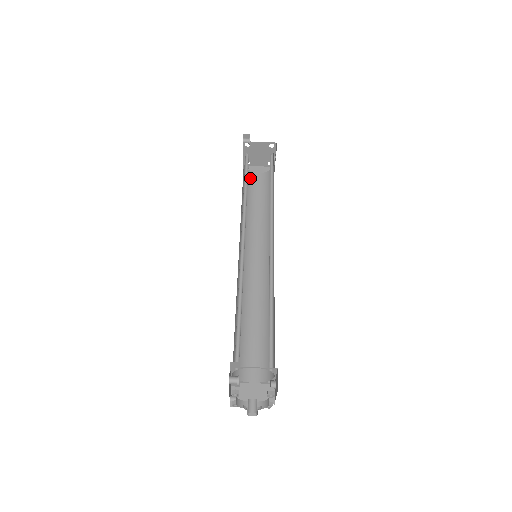
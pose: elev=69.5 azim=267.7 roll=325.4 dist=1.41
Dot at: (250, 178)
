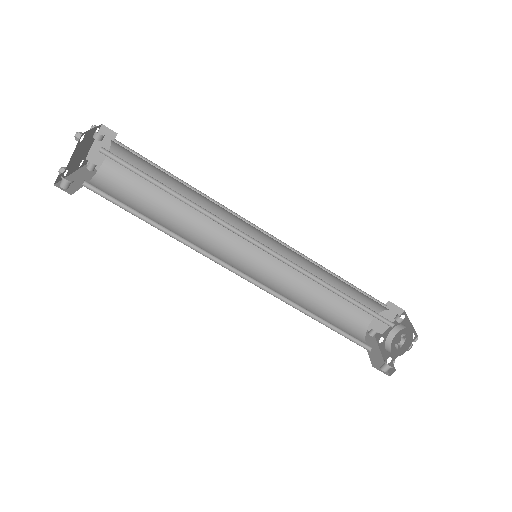
Dot at: (114, 176)
